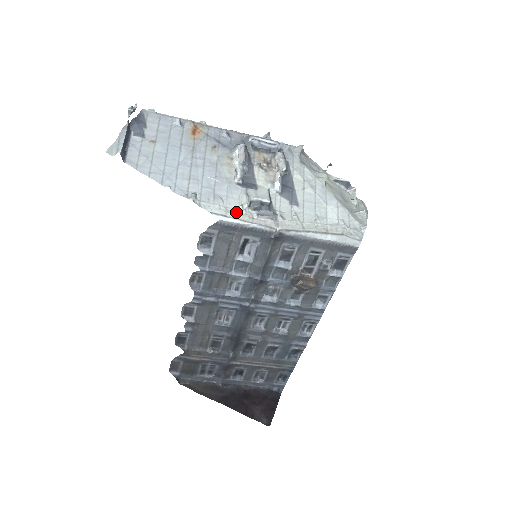
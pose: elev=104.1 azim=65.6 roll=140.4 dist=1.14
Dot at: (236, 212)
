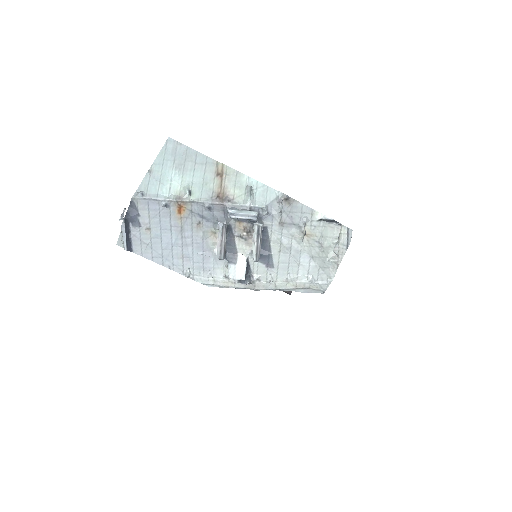
Dot at: (221, 281)
